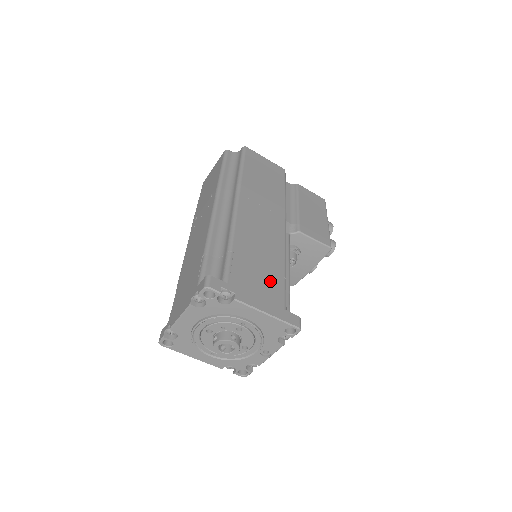
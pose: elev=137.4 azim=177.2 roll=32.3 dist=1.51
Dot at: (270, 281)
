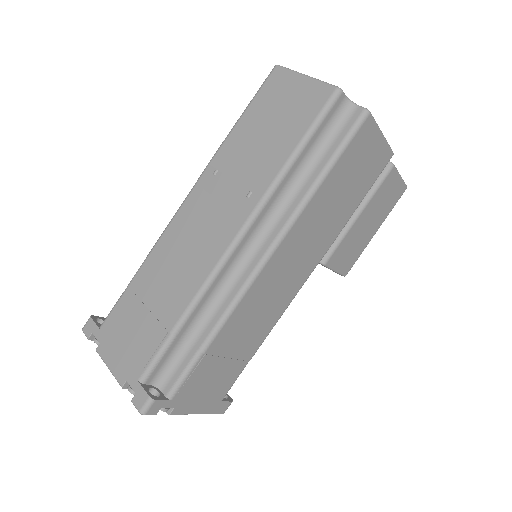
Dot at: (228, 374)
